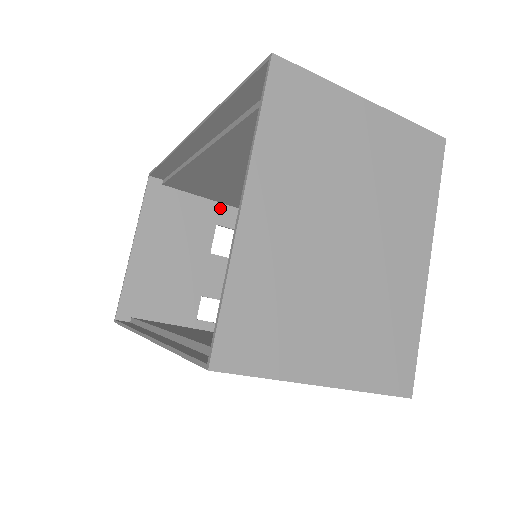
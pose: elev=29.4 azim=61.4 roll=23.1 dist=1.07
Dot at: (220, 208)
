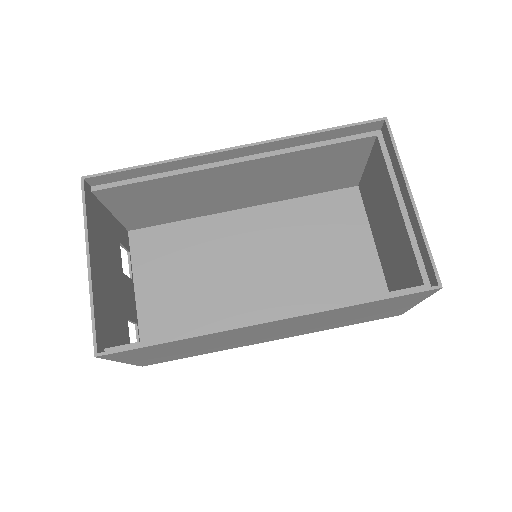
Dot at: (118, 225)
